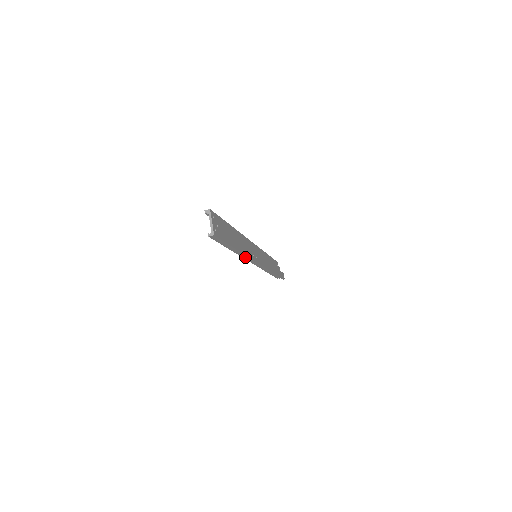
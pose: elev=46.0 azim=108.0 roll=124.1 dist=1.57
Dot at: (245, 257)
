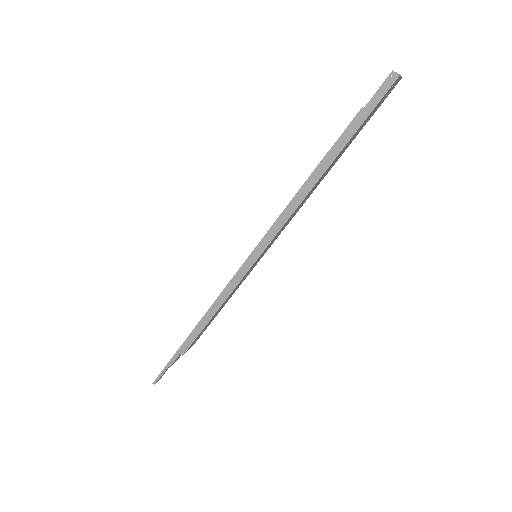
Dot at: (292, 207)
